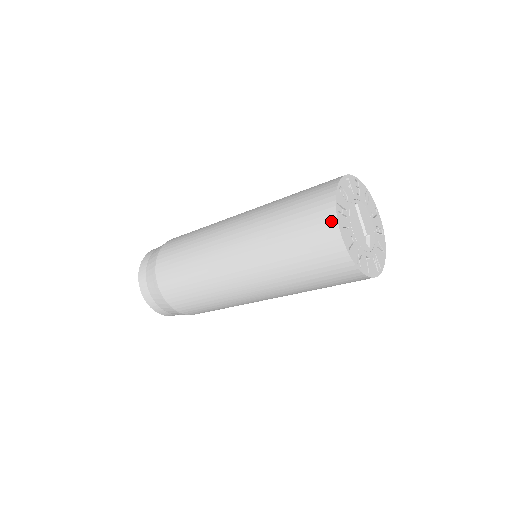
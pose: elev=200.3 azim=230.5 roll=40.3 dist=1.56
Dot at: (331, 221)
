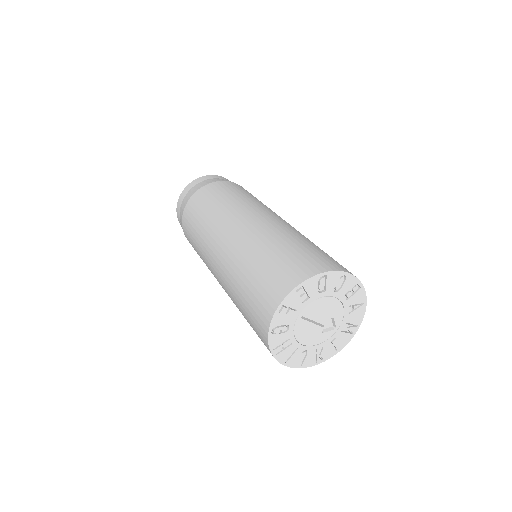
Dot at: occluded
